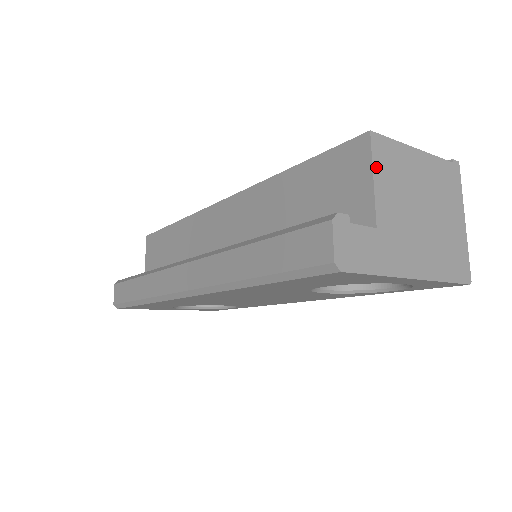
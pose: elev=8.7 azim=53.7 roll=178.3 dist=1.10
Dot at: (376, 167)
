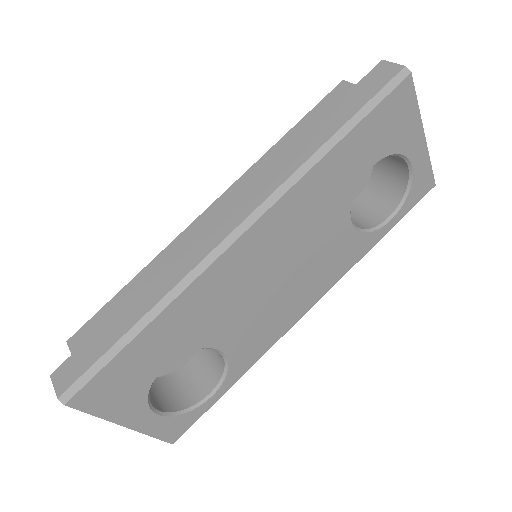
Dot at: occluded
